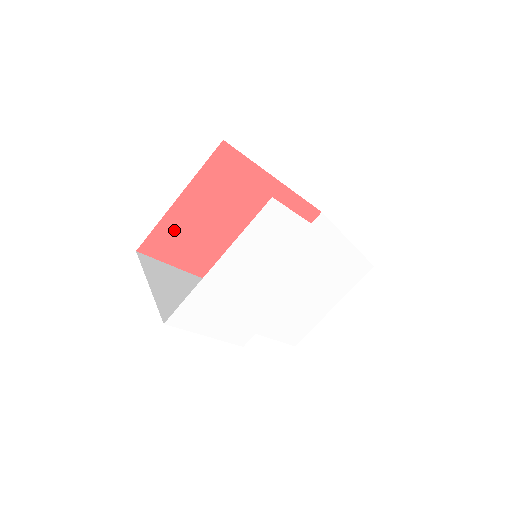
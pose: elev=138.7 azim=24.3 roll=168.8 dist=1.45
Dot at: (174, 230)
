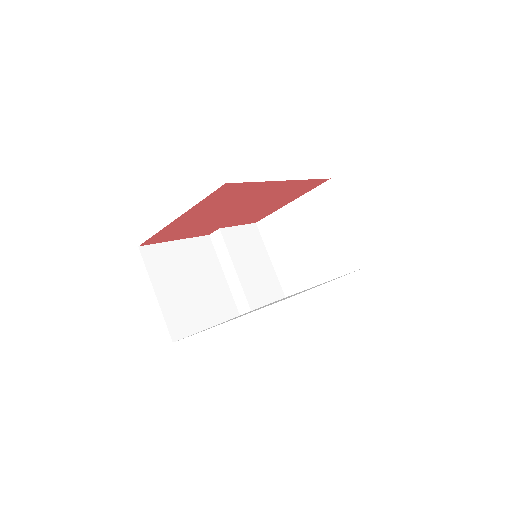
Dot at: (174, 229)
